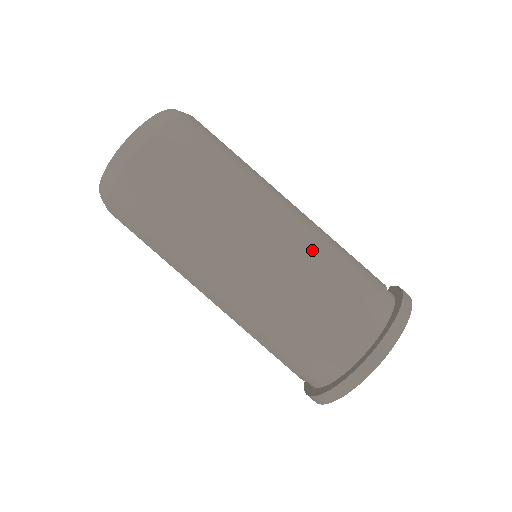
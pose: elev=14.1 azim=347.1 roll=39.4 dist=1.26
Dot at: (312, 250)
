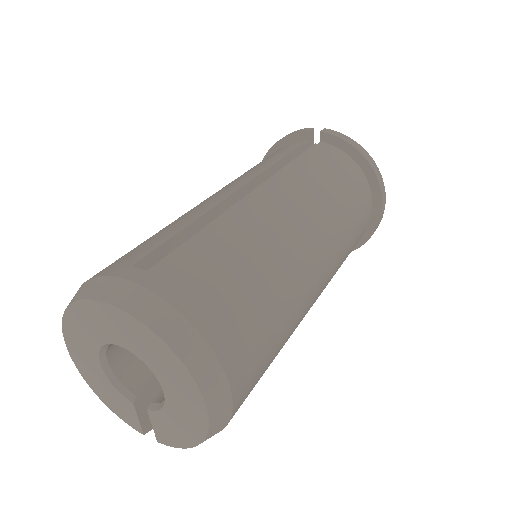
Dot at: (338, 232)
